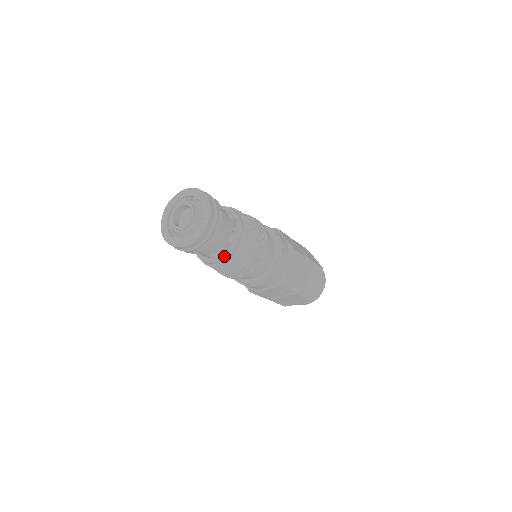
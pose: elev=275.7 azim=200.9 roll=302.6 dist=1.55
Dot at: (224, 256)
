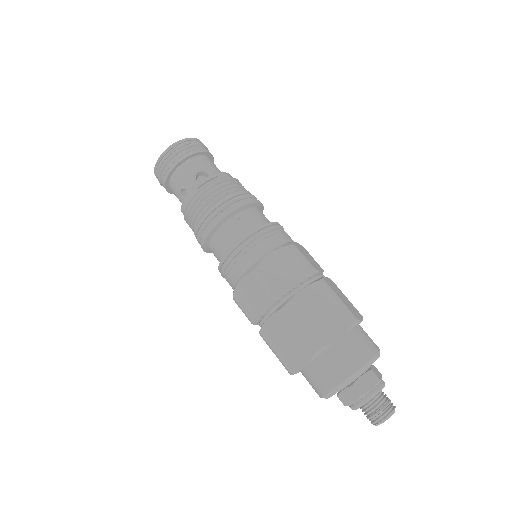
Dot at: (189, 193)
